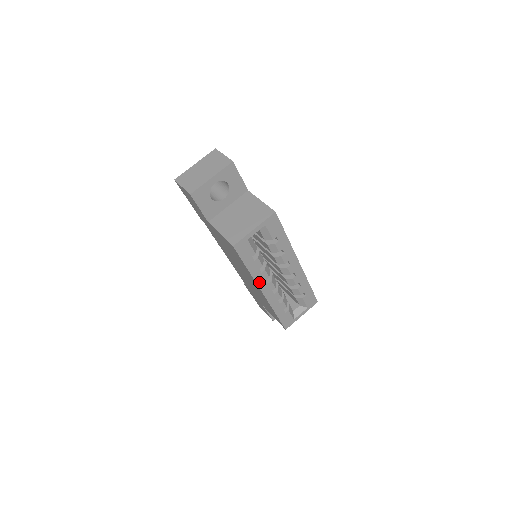
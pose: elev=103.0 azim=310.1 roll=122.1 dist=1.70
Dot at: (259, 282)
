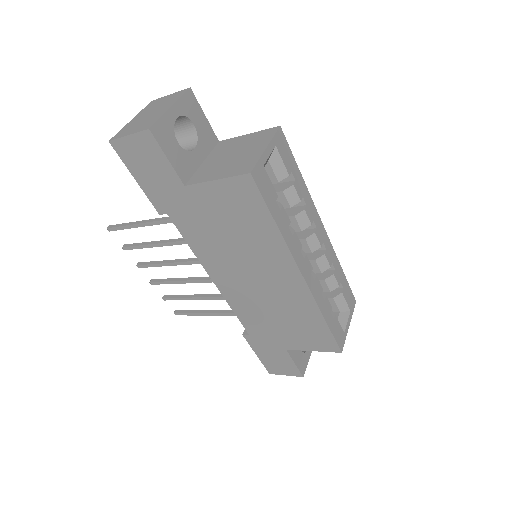
Dot at: (294, 254)
